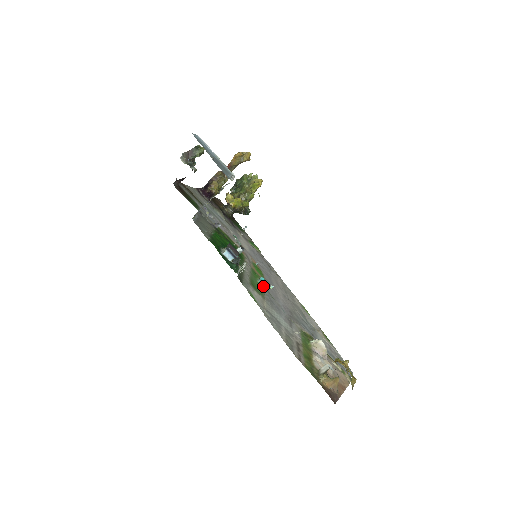
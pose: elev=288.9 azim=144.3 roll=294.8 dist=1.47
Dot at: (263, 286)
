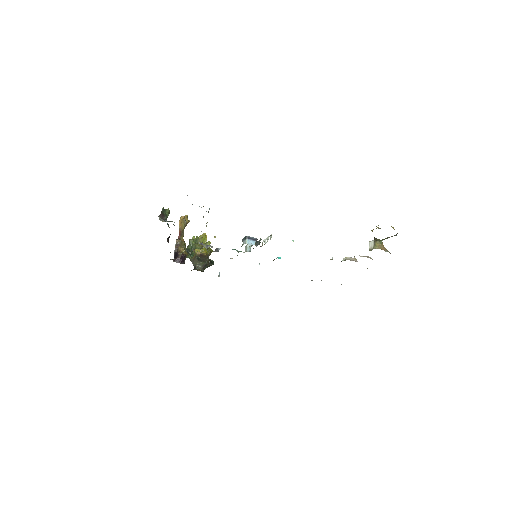
Dot at: occluded
